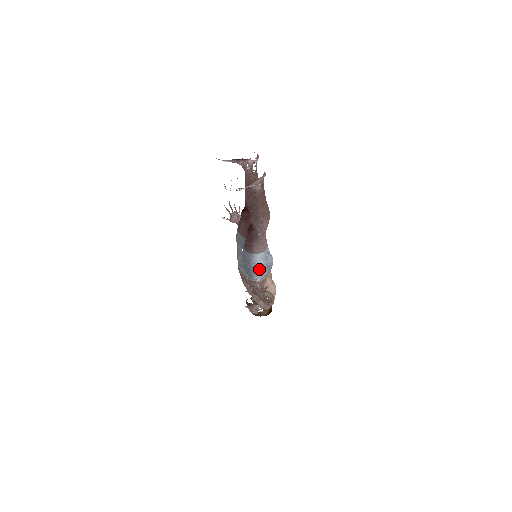
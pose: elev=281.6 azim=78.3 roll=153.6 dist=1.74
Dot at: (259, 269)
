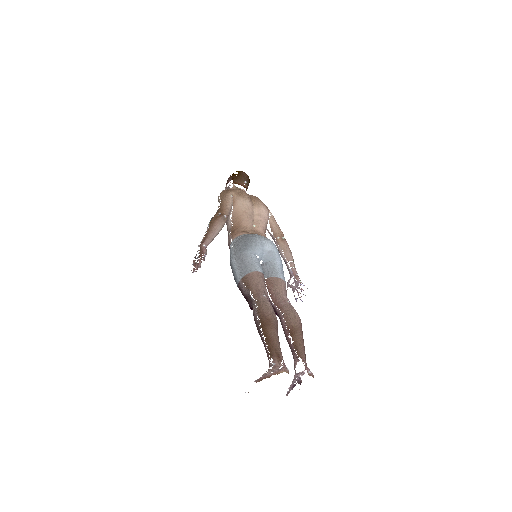
Dot at: occluded
